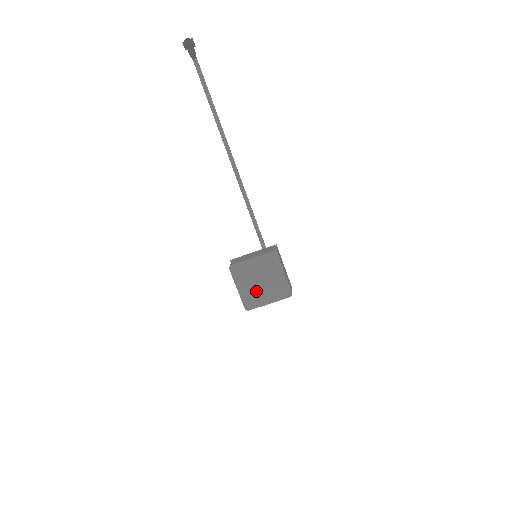
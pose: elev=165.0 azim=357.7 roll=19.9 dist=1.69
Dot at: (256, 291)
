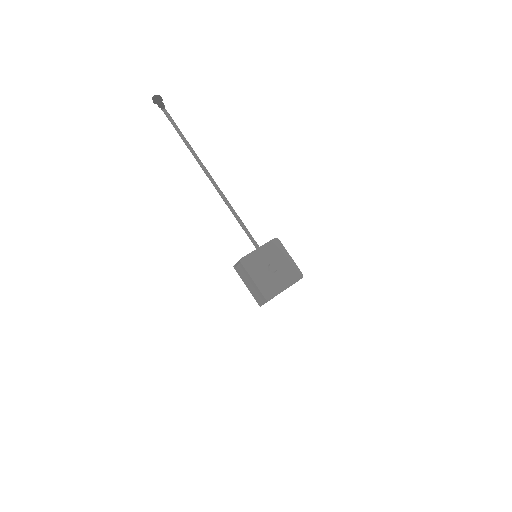
Dot at: (271, 279)
